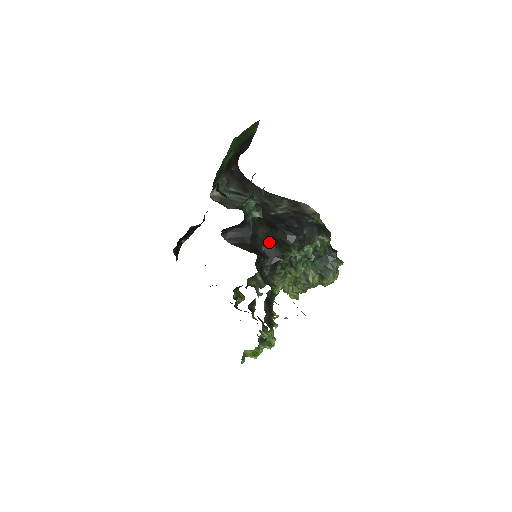
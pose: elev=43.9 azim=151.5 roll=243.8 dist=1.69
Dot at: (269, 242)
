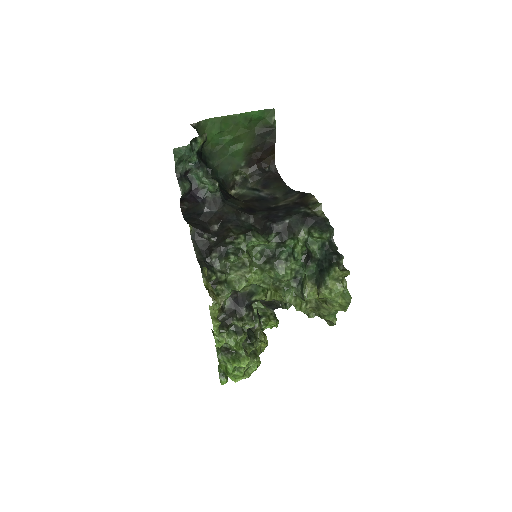
Dot at: (224, 221)
